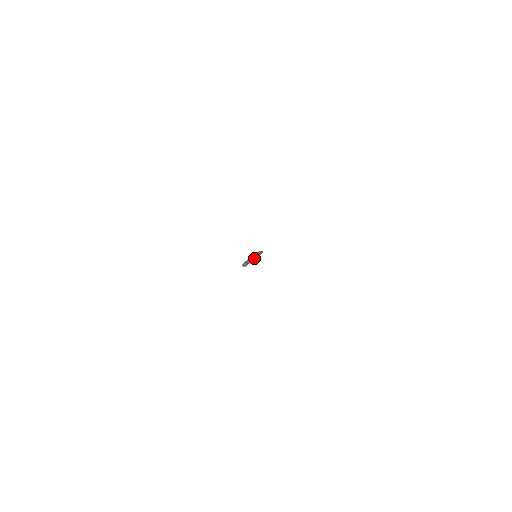
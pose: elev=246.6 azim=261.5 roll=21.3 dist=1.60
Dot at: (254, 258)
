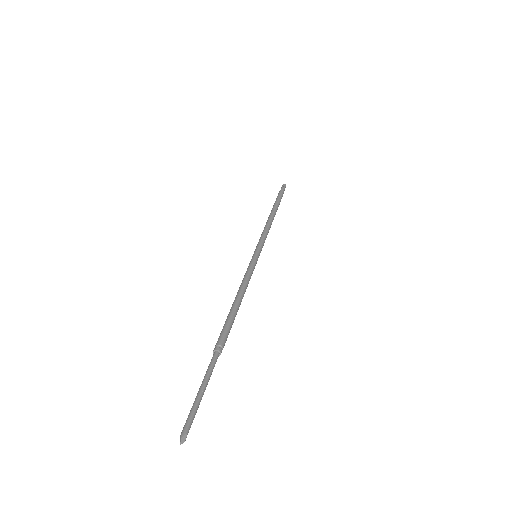
Dot at: (233, 312)
